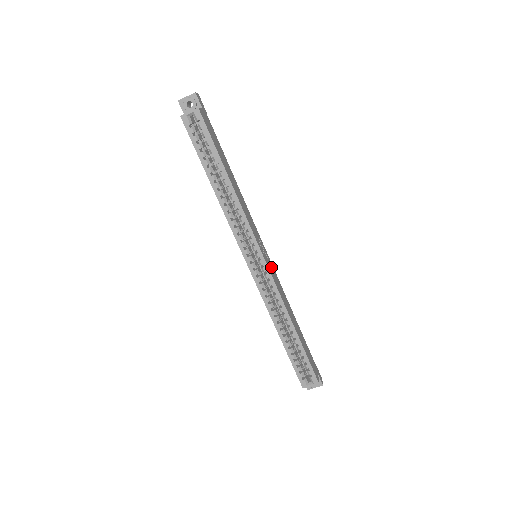
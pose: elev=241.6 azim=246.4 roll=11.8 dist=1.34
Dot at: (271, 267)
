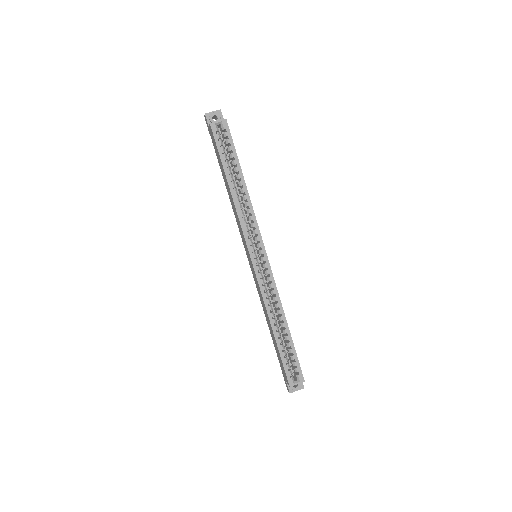
Dot at: occluded
